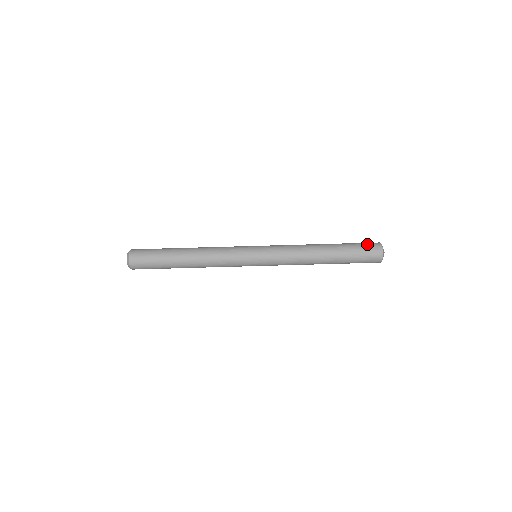
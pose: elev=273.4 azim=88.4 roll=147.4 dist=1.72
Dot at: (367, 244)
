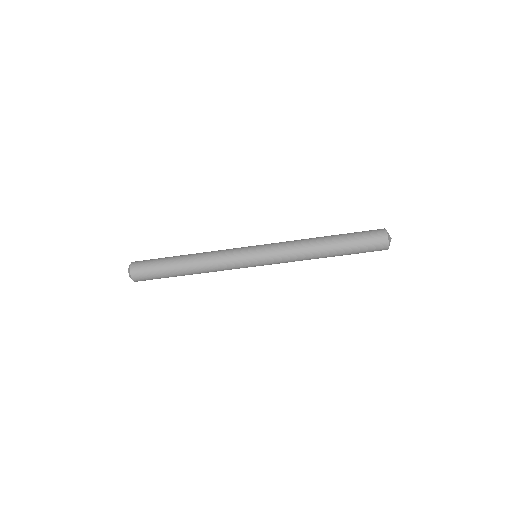
Dot at: (371, 234)
